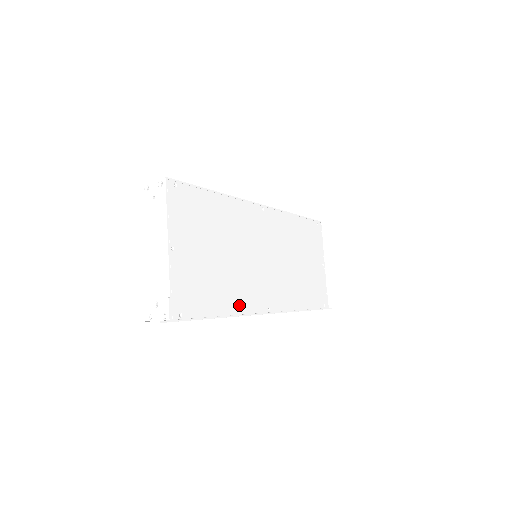
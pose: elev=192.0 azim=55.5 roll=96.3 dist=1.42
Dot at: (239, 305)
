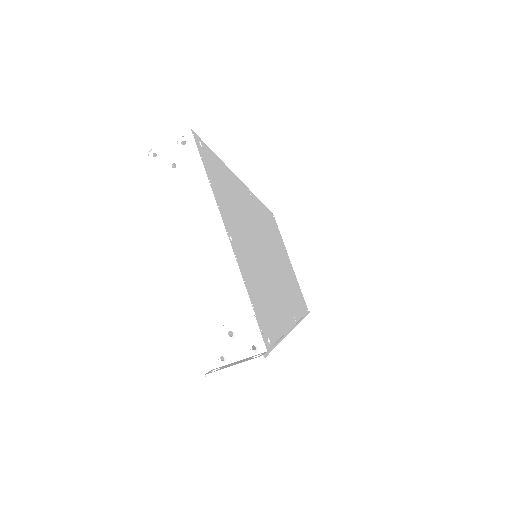
Dot at: (284, 317)
